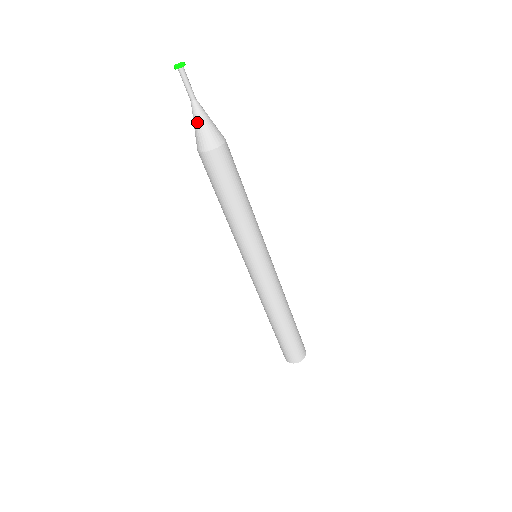
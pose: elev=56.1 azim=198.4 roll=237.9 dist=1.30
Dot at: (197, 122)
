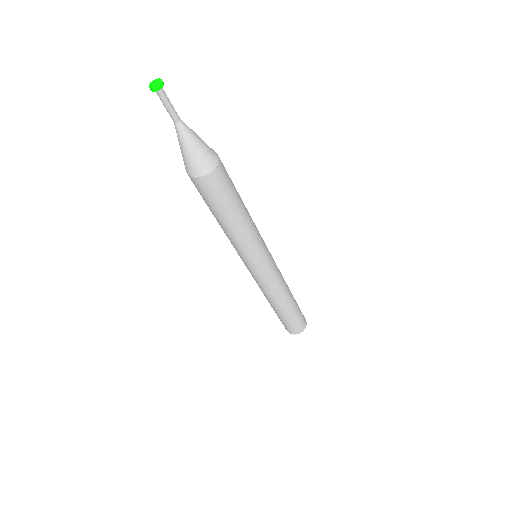
Dot at: (179, 144)
